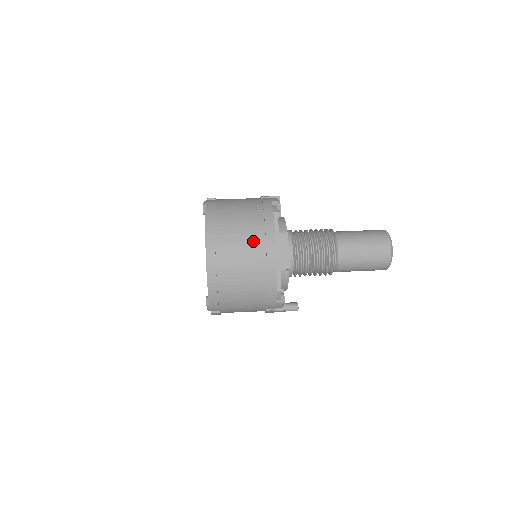
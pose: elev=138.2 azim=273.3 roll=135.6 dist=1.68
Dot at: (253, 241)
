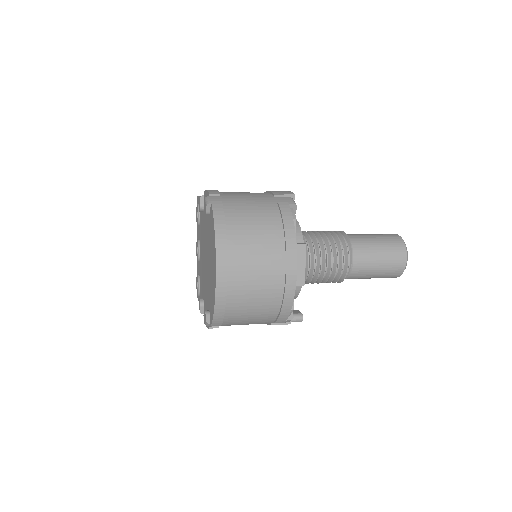
Dot at: (271, 259)
